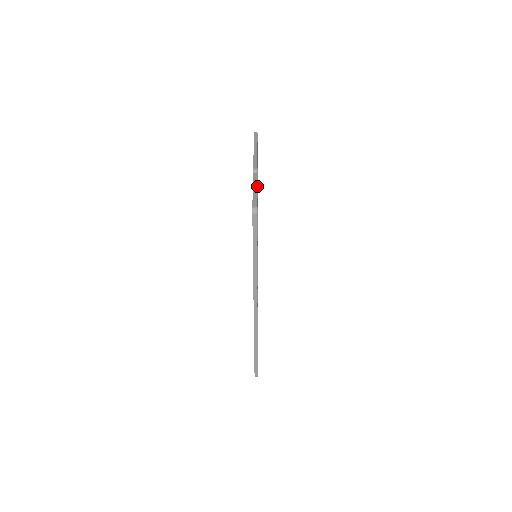
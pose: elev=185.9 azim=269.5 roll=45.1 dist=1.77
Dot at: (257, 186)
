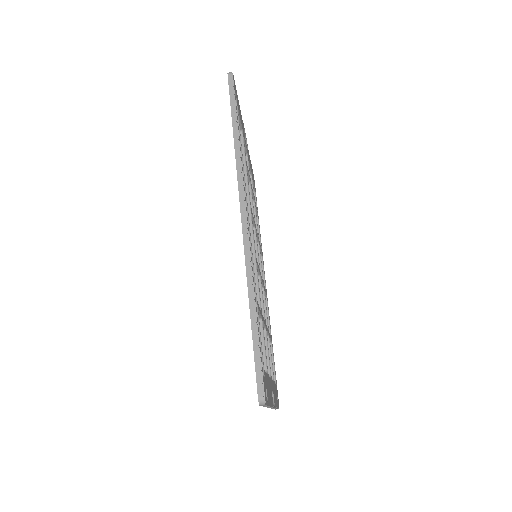
Dot at: occluded
